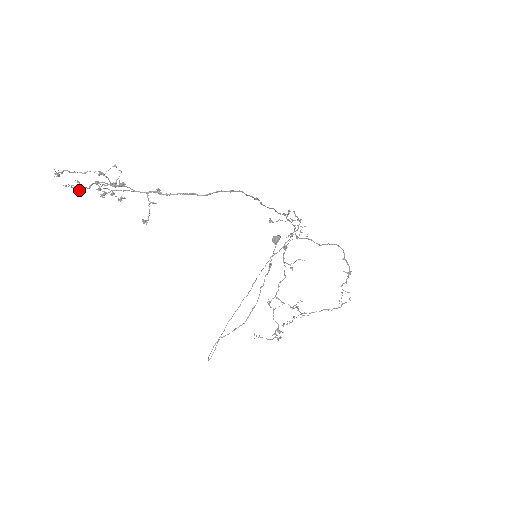
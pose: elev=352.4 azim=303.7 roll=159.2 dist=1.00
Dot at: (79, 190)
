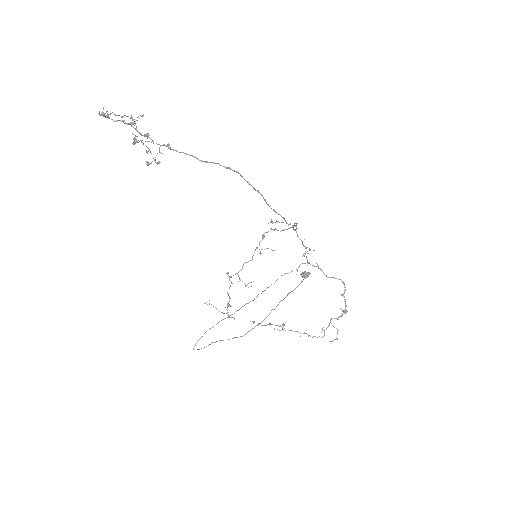
Dot at: (101, 113)
